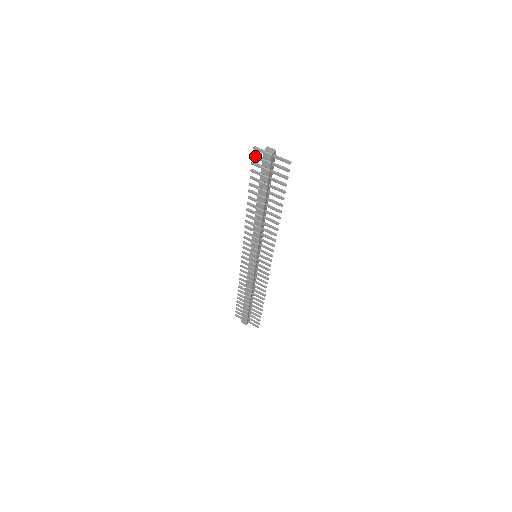
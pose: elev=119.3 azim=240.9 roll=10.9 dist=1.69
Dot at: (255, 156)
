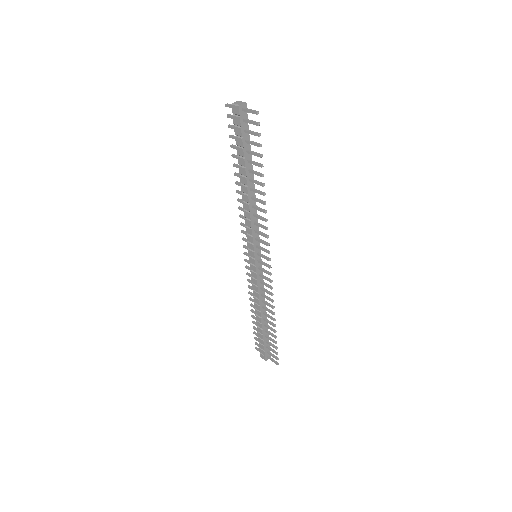
Dot at: (229, 115)
